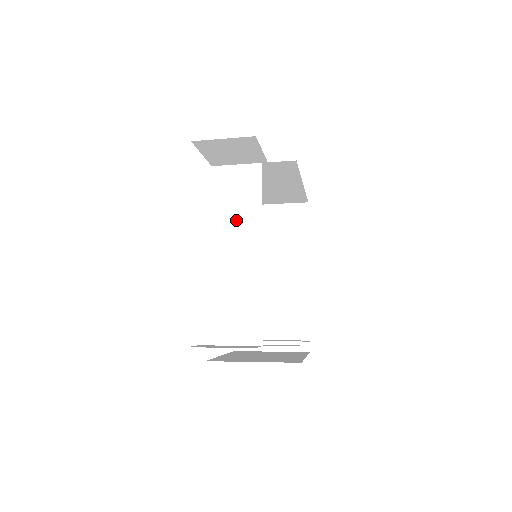
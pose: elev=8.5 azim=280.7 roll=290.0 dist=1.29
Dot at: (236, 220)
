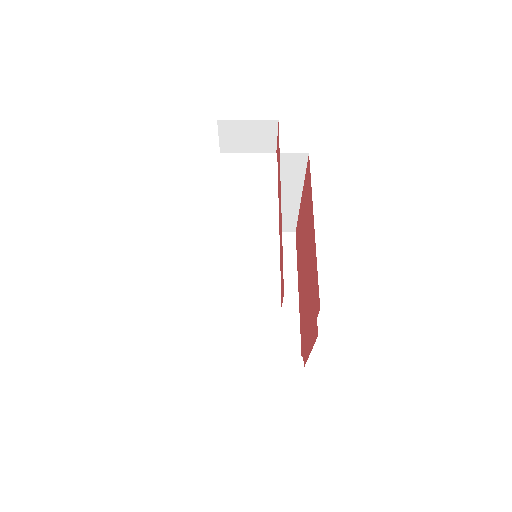
Dot at: (252, 196)
